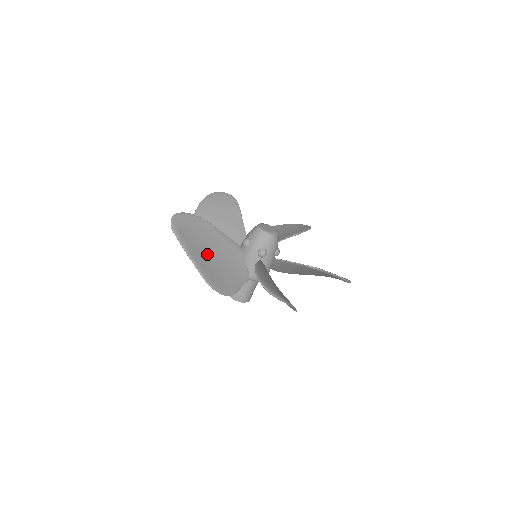
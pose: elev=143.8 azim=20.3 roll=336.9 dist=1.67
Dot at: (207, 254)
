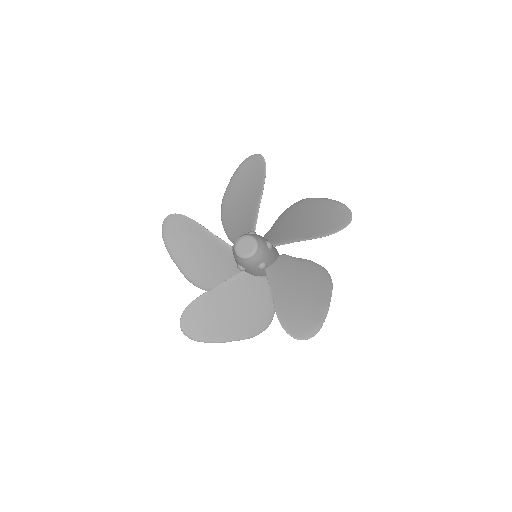
Dot at: (231, 318)
